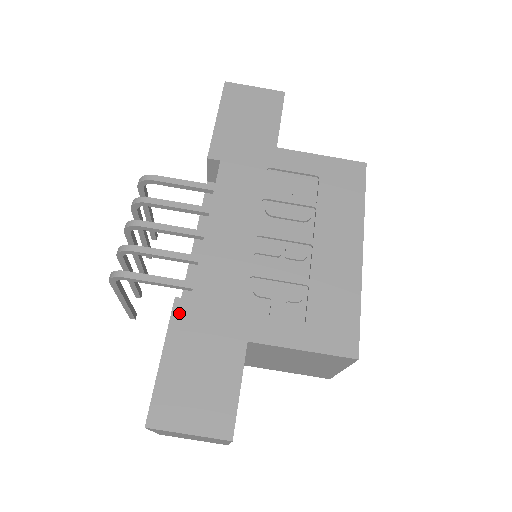
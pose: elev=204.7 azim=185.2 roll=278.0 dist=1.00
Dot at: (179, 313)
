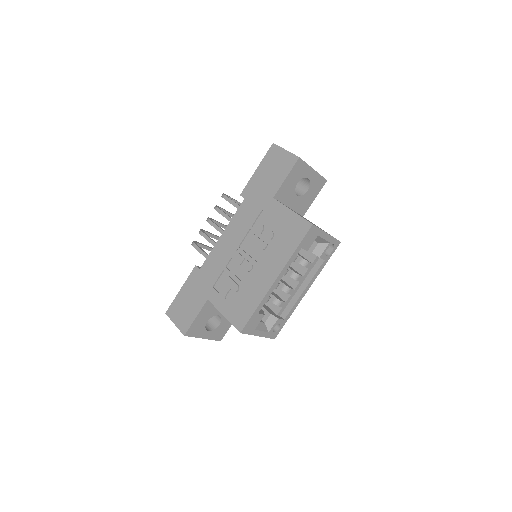
Dot at: (193, 273)
